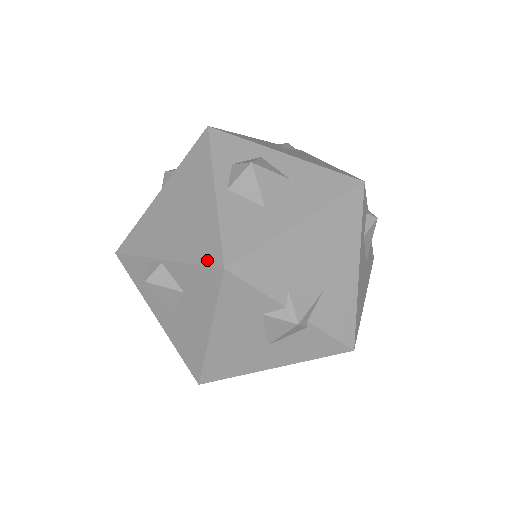
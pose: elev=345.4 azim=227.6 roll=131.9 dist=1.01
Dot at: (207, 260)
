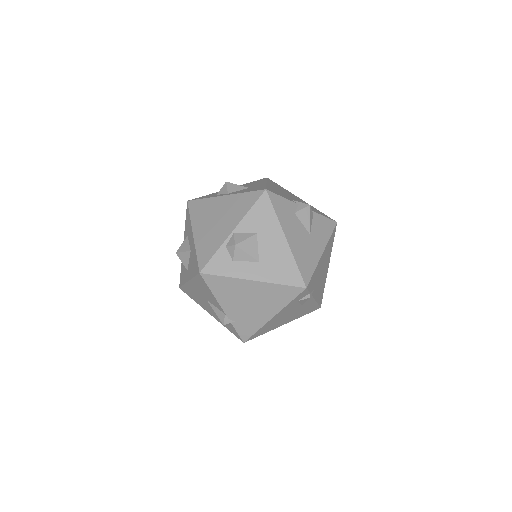
Dot at: (255, 199)
